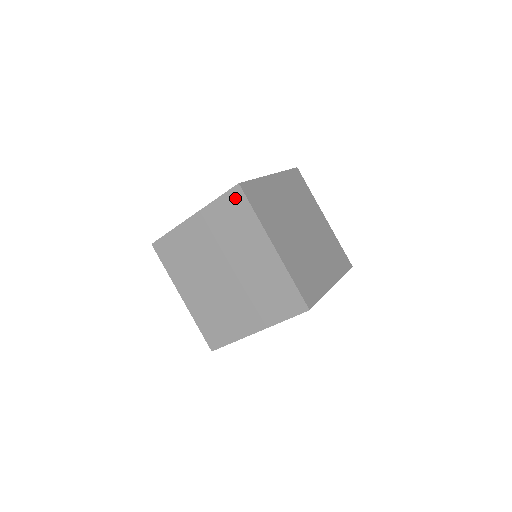
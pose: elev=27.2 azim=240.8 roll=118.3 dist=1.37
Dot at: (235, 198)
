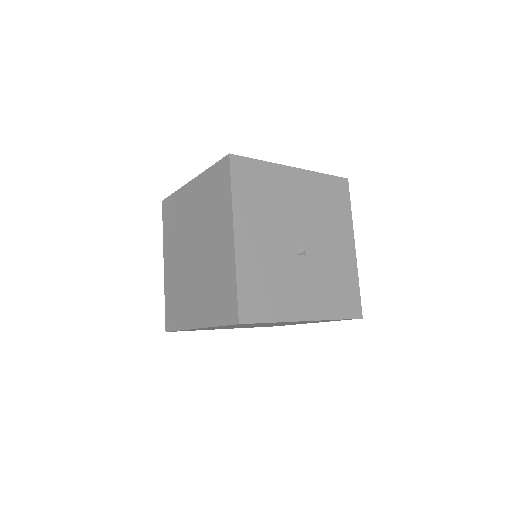
Dot at: (166, 209)
